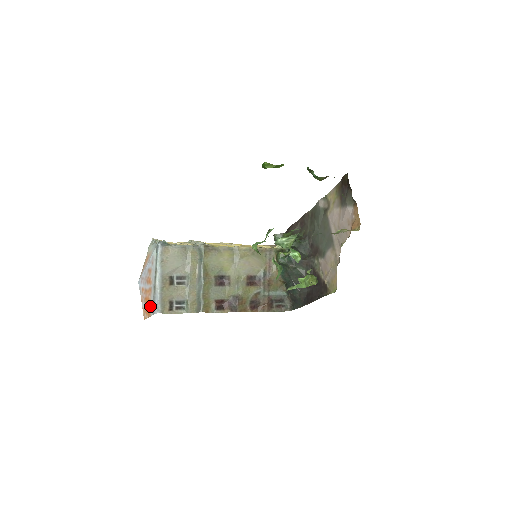
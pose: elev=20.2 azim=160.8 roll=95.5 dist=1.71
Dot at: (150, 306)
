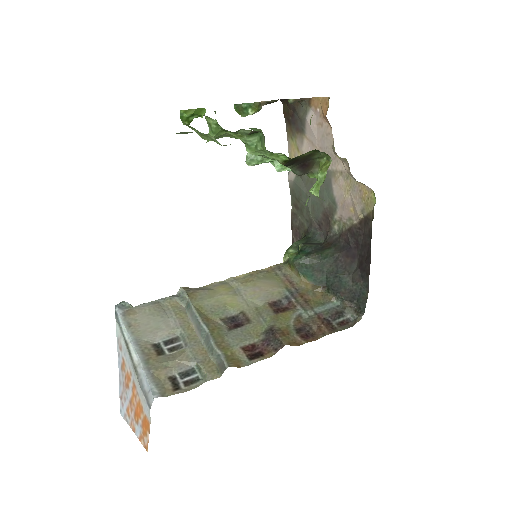
Dot at: (143, 409)
